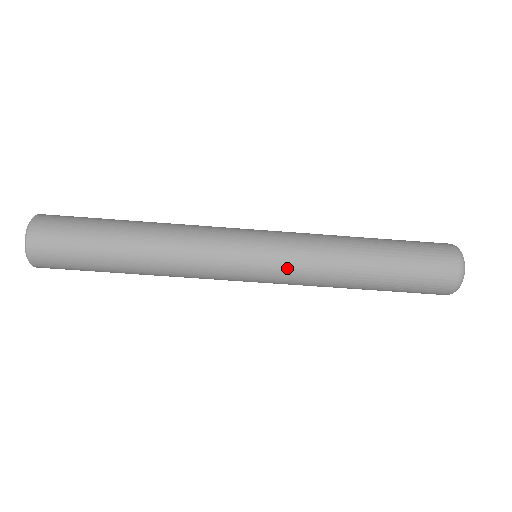
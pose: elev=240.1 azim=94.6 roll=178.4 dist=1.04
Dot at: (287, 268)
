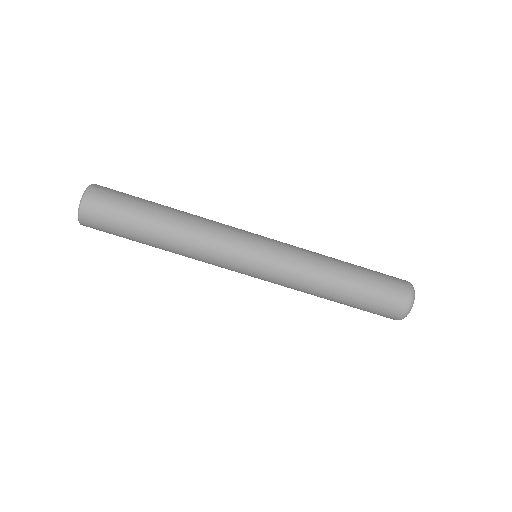
Dot at: (274, 280)
